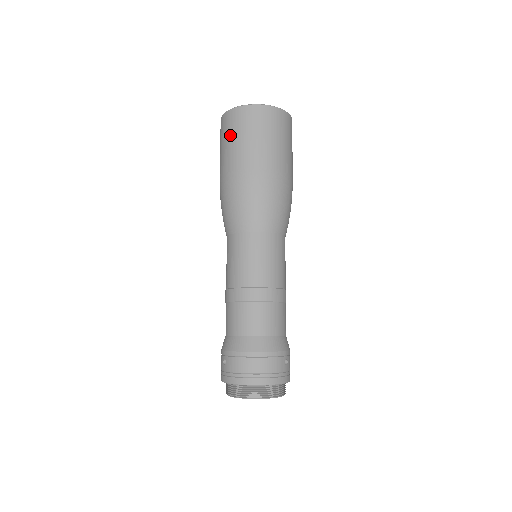
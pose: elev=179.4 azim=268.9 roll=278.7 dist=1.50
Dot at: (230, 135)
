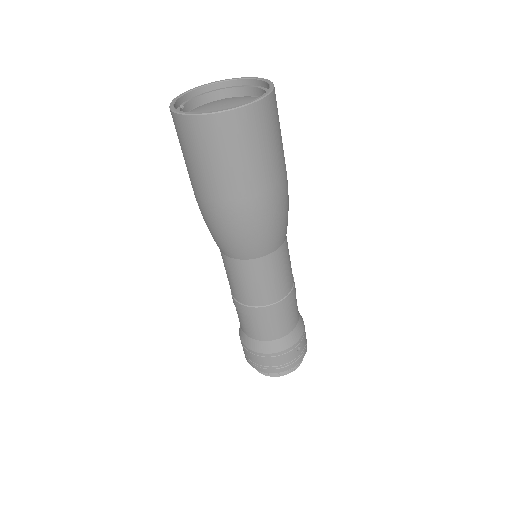
Dot at: (186, 151)
